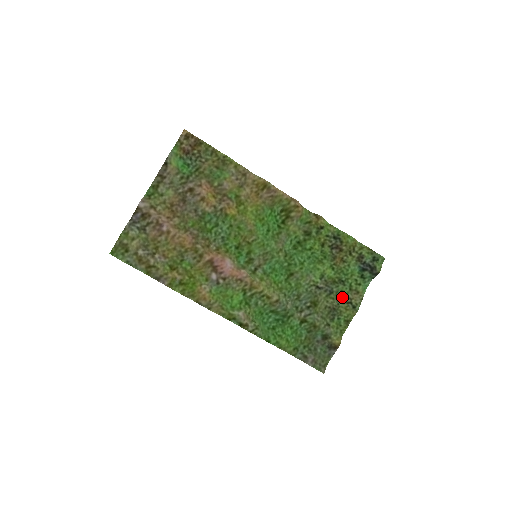
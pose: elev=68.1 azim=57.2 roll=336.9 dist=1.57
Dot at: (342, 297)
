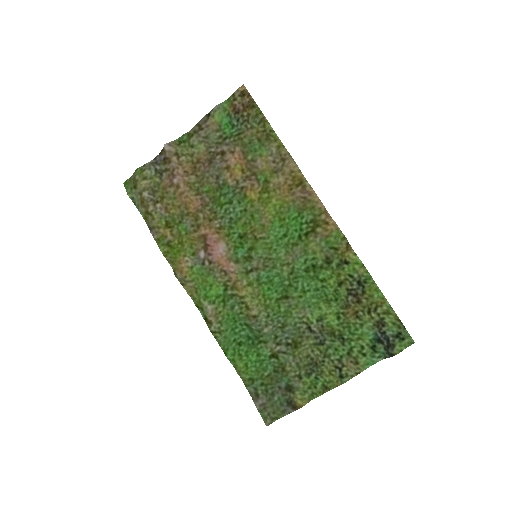
Dot at: (333, 356)
